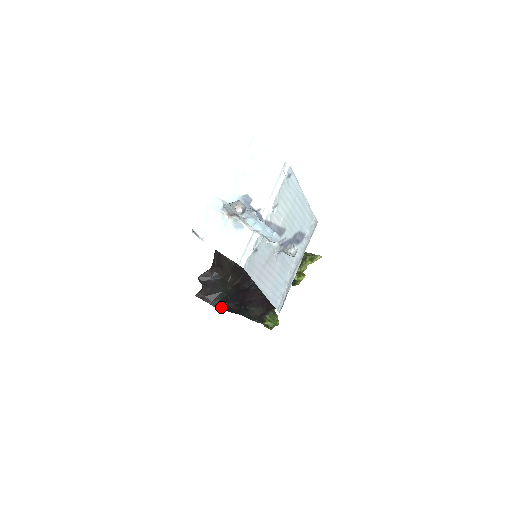
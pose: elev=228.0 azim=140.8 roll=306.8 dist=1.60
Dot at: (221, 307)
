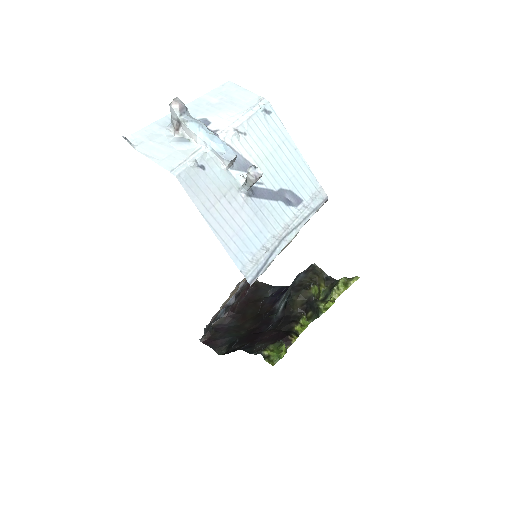
Dot at: (226, 352)
